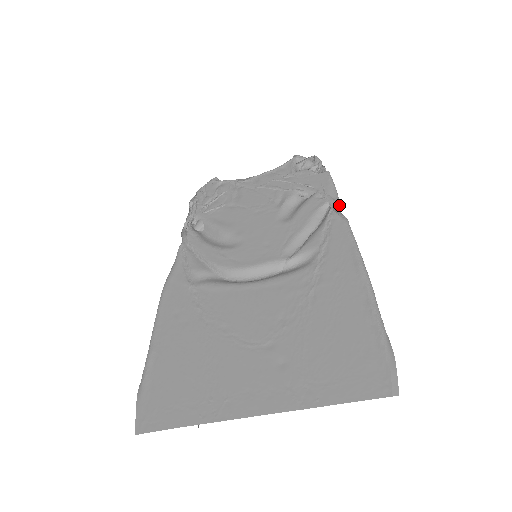
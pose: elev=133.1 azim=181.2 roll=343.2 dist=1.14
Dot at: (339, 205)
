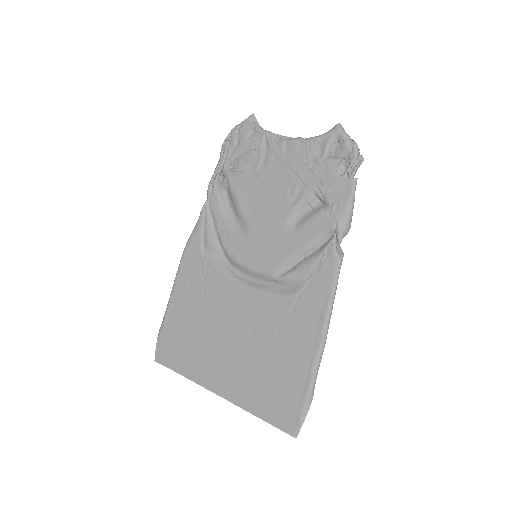
Dot at: (346, 233)
